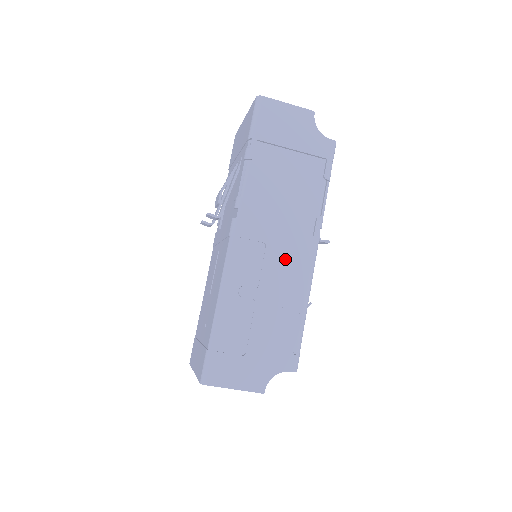
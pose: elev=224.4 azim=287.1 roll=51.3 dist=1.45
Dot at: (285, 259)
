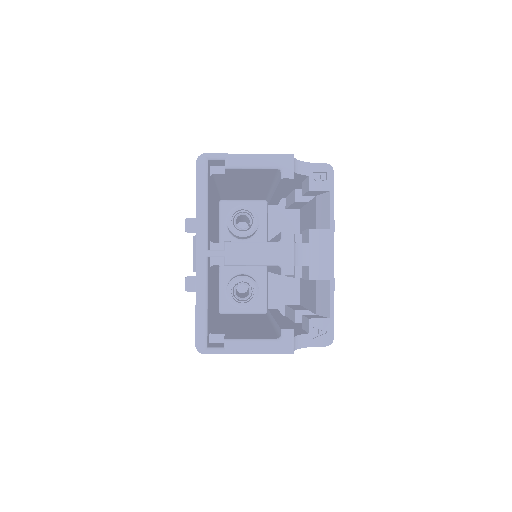
Dot at: occluded
